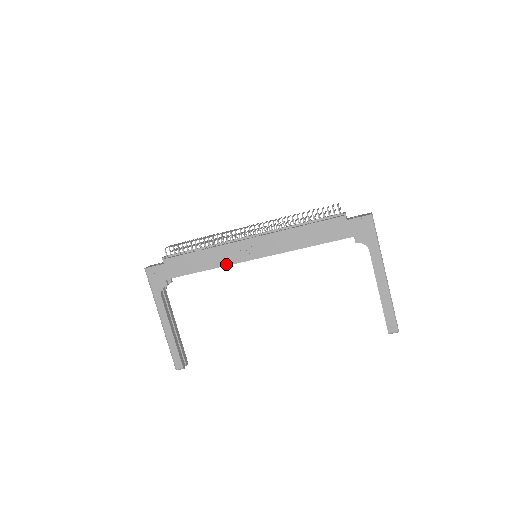
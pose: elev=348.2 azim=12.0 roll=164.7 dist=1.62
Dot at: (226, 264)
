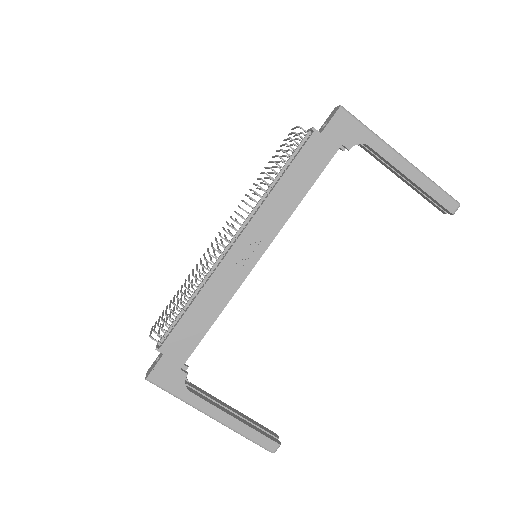
Dot at: (233, 292)
